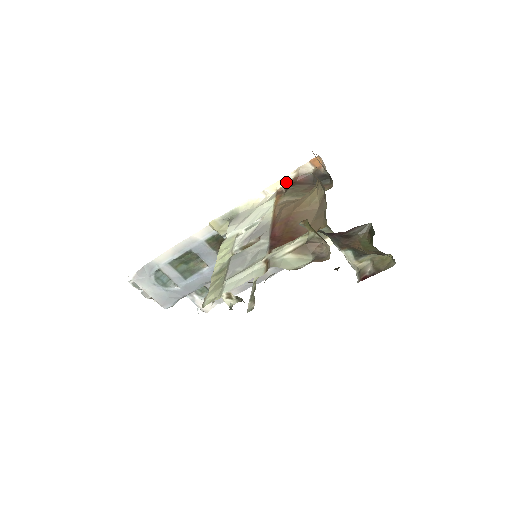
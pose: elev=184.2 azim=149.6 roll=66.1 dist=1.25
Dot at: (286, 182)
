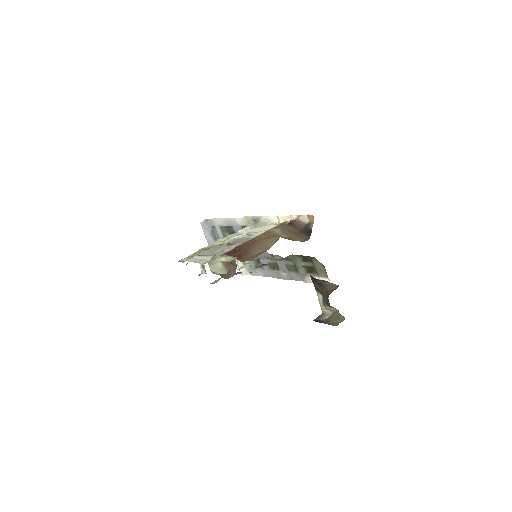
Dot at: (291, 219)
